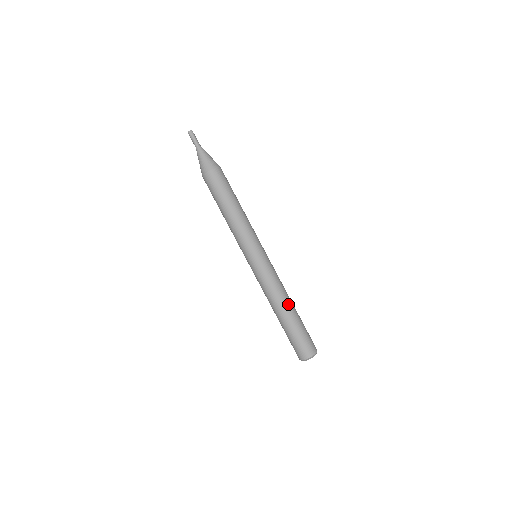
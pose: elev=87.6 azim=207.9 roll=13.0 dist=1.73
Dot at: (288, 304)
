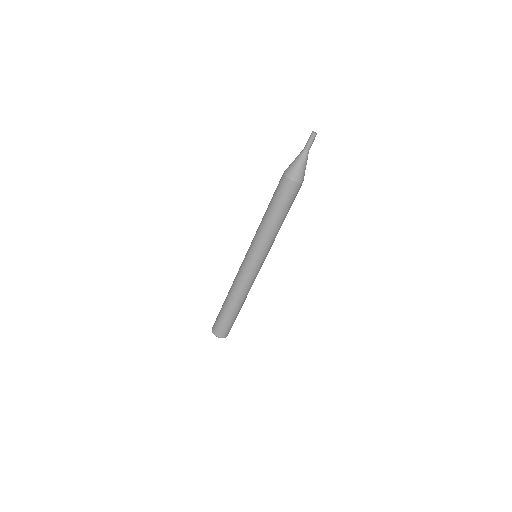
Dot at: (243, 302)
